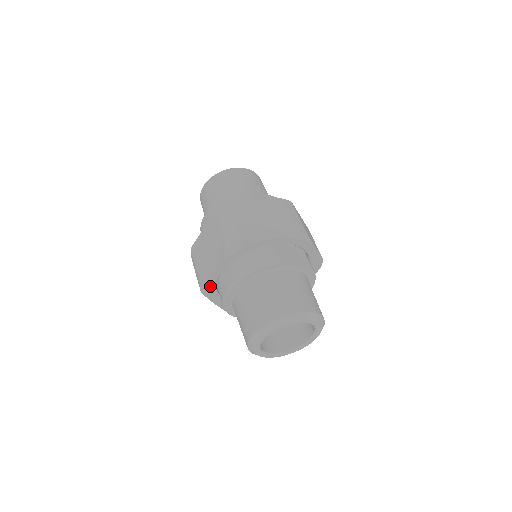
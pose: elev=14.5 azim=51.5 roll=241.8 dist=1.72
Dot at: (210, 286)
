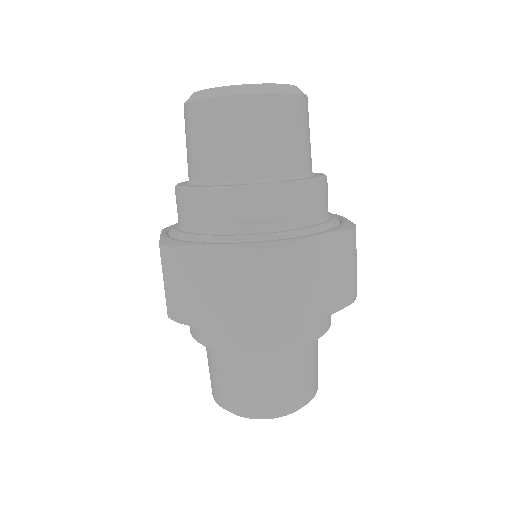
Dot at: occluded
